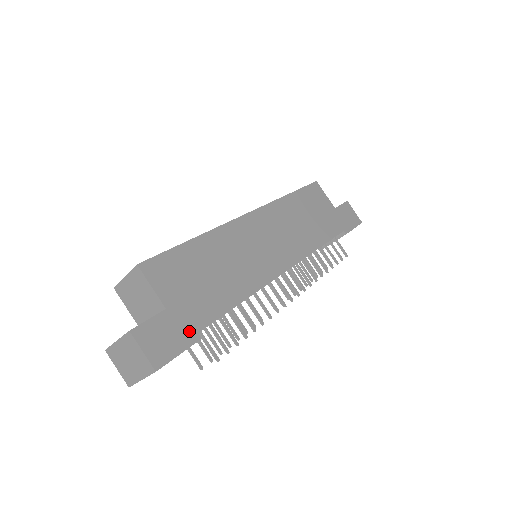
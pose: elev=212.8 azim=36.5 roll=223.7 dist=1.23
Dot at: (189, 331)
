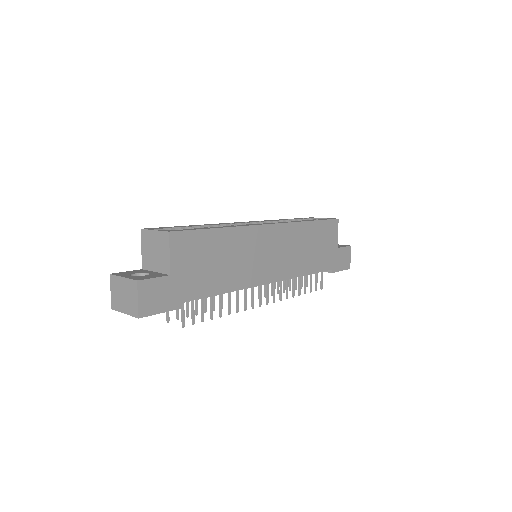
Dot at: (176, 299)
